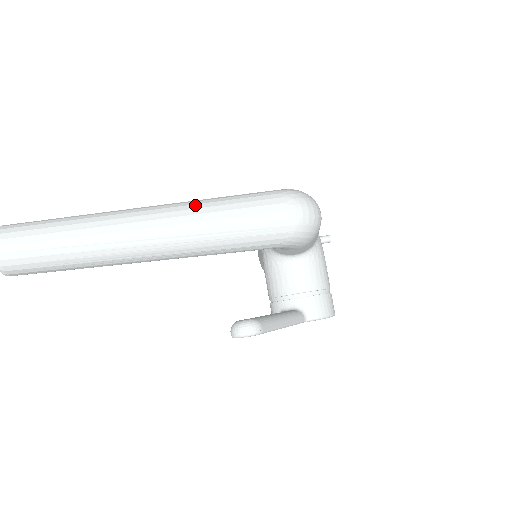
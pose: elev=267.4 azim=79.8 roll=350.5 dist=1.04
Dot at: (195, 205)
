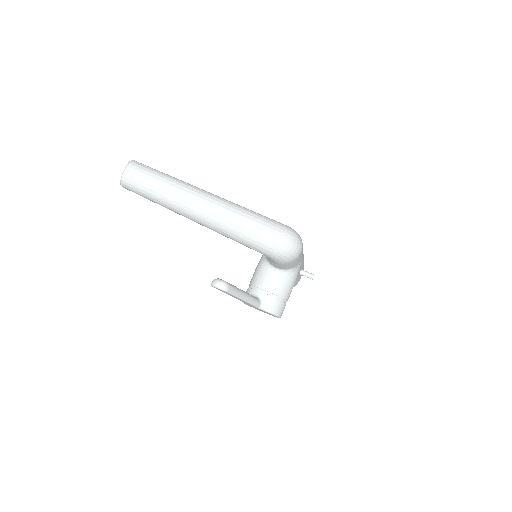
Dot at: (234, 206)
